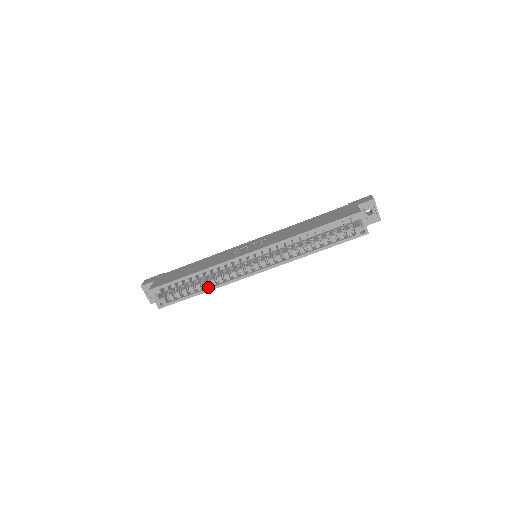
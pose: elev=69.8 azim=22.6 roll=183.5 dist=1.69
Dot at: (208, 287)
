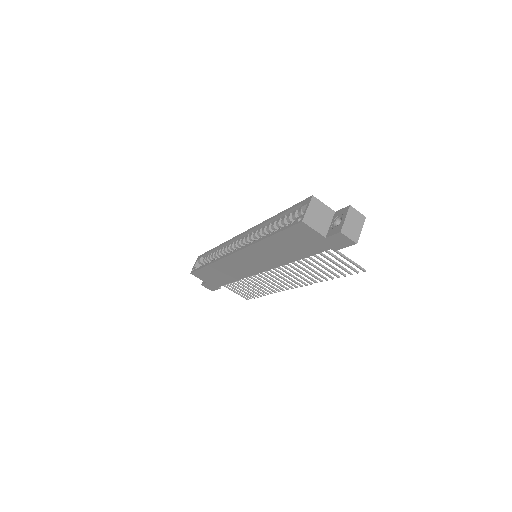
Dot at: occluded
